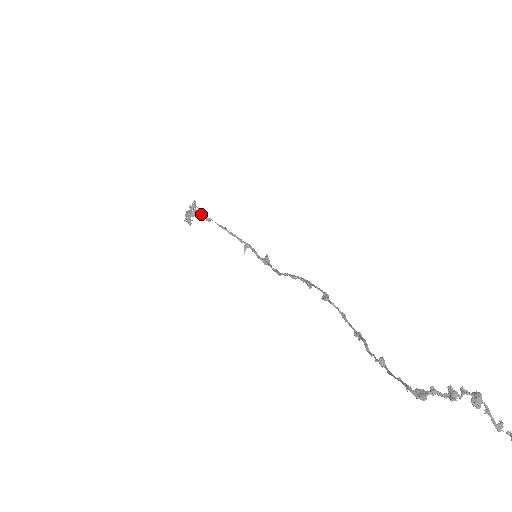
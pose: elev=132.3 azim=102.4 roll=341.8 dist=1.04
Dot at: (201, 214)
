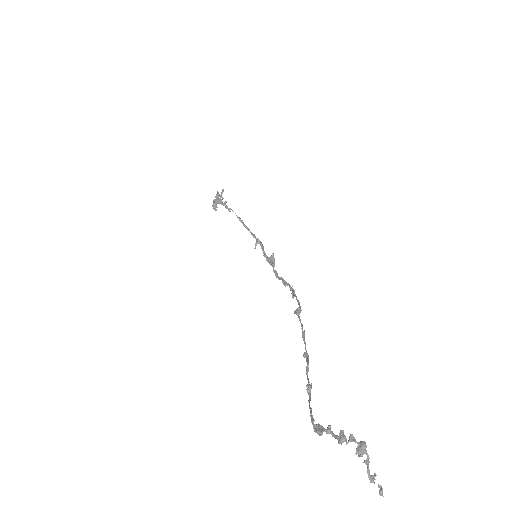
Dot at: (225, 203)
